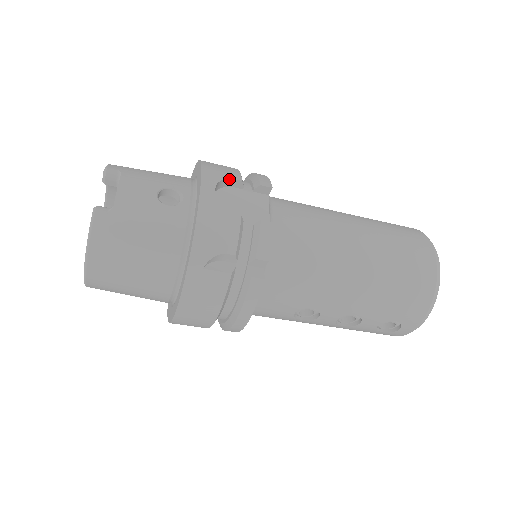
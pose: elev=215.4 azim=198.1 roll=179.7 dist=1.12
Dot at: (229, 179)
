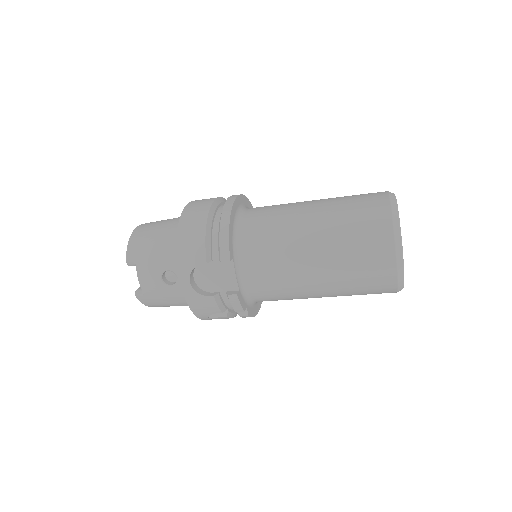
Dot at: (197, 265)
